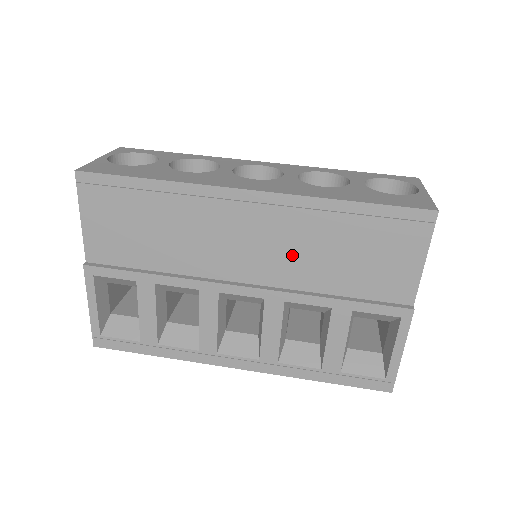
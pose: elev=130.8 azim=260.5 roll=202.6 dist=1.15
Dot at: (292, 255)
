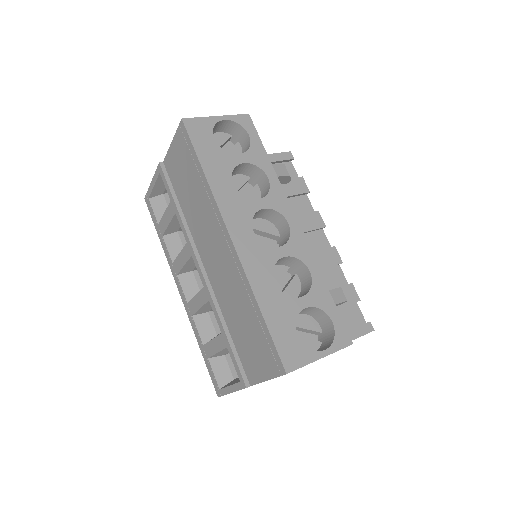
Dot at: (226, 289)
